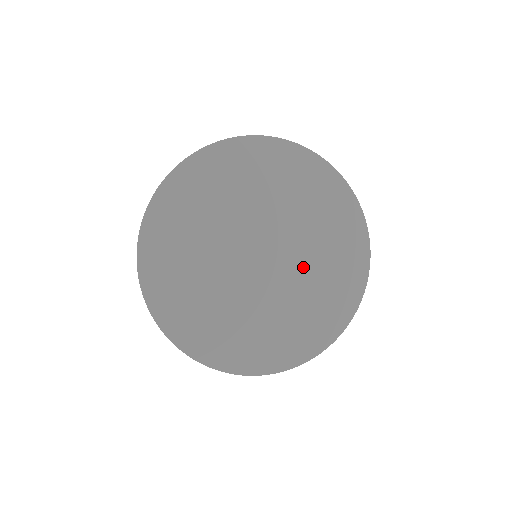
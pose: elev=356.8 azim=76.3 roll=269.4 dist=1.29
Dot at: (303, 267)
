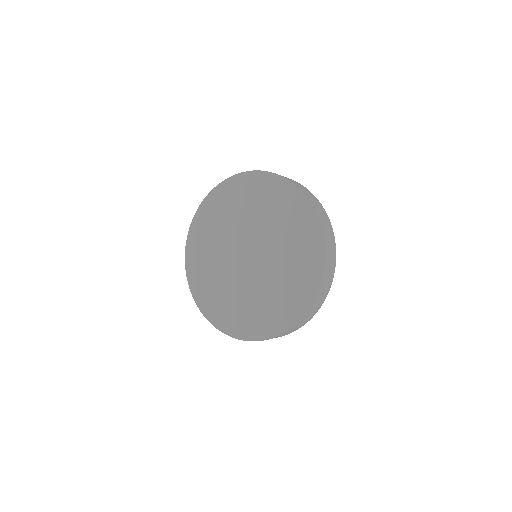
Dot at: (274, 265)
